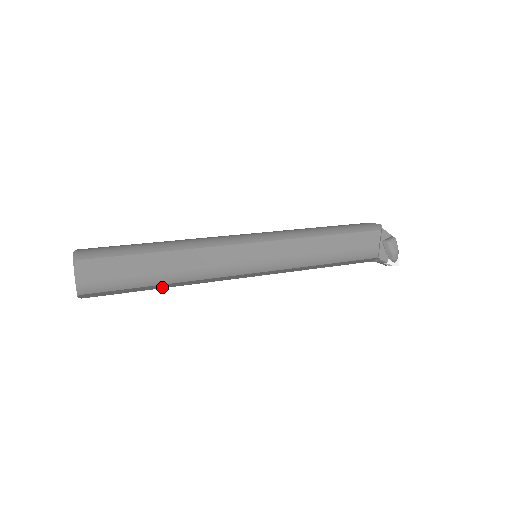
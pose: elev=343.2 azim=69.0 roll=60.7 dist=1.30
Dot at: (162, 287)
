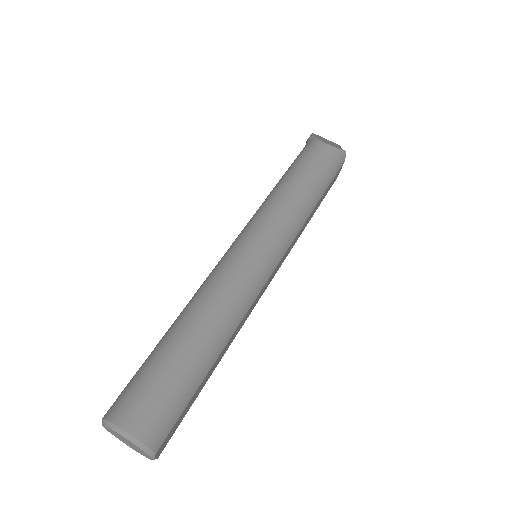
Dot at: occluded
